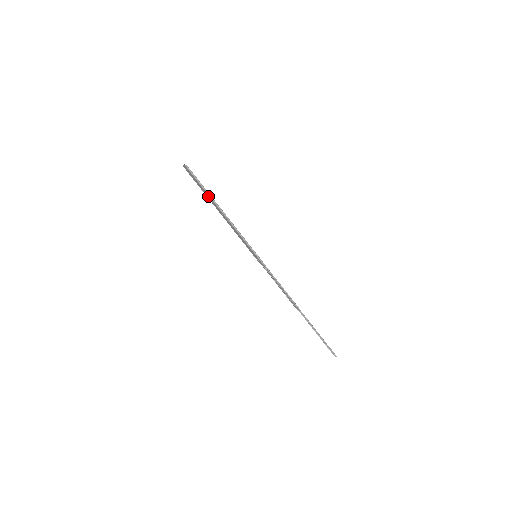
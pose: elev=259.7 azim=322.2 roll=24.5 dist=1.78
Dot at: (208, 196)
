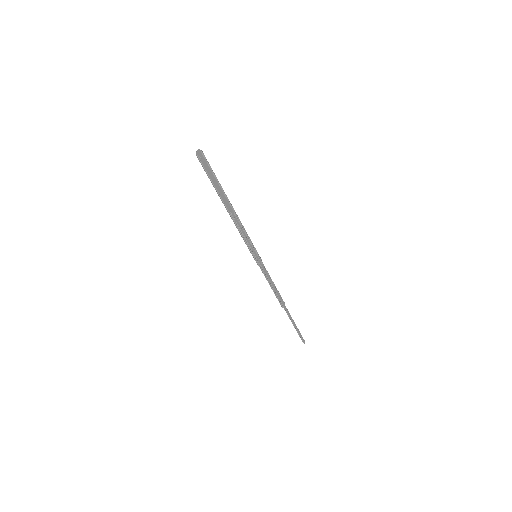
Dot at: (218, 191)
